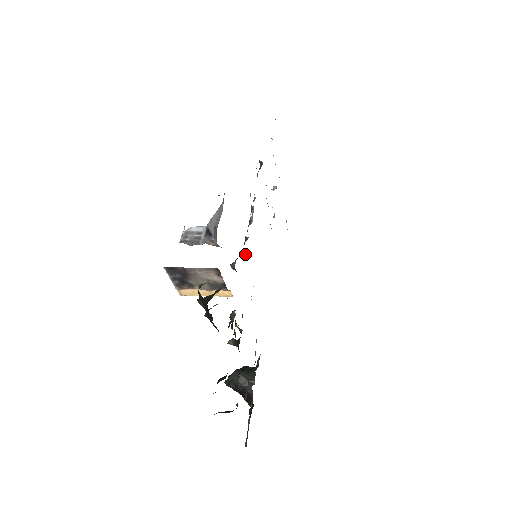
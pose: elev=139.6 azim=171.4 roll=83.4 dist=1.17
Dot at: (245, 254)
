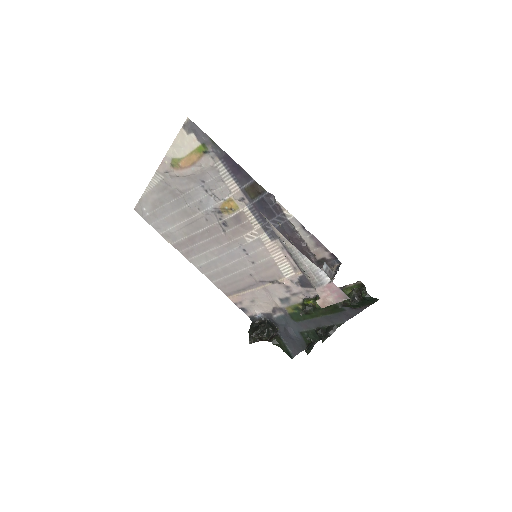
Dot at: occluded
